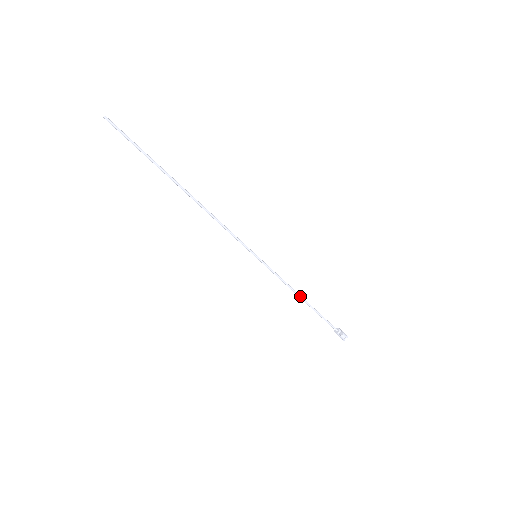
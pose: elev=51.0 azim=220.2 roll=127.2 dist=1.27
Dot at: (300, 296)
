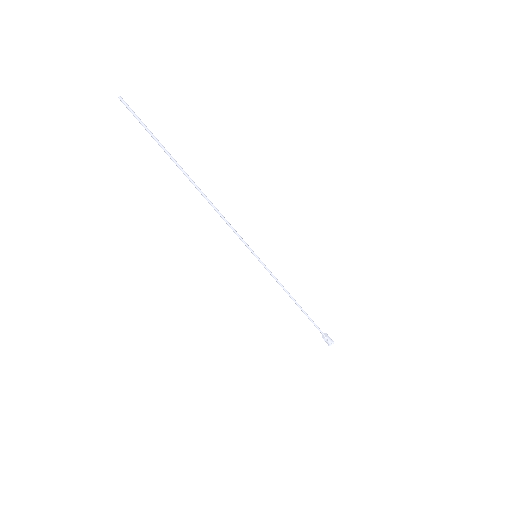
Dot at: (293, 300)
